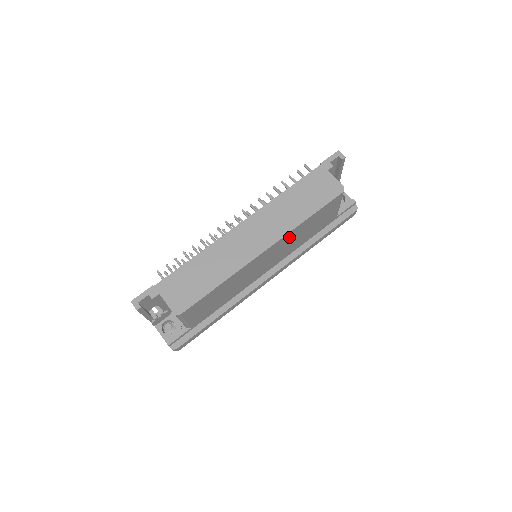
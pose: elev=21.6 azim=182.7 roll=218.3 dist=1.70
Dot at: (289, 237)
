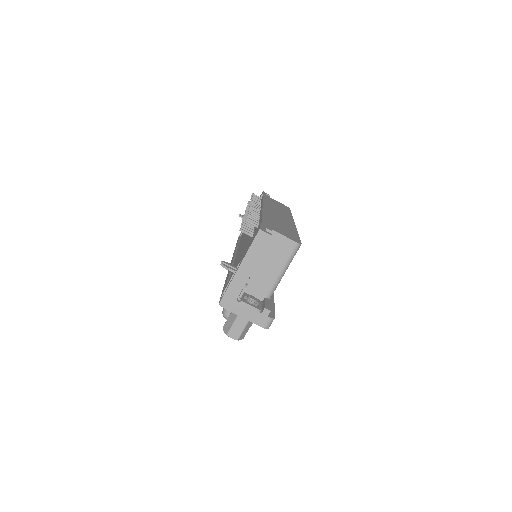
Dot at: occluded
